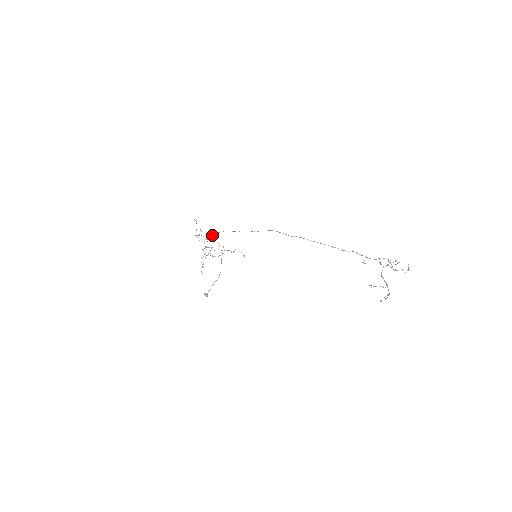
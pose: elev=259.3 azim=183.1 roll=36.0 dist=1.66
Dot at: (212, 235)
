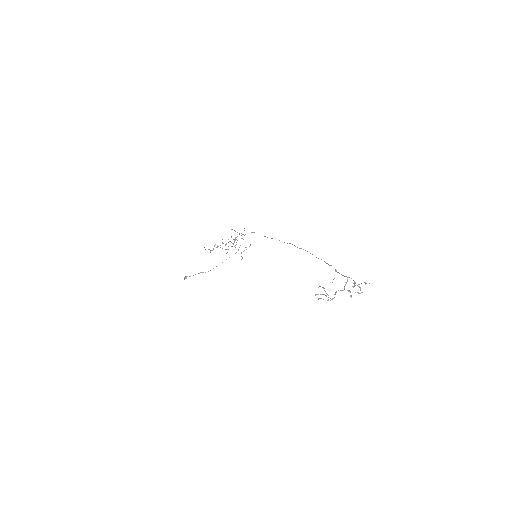
Dot at: (244, 235)
